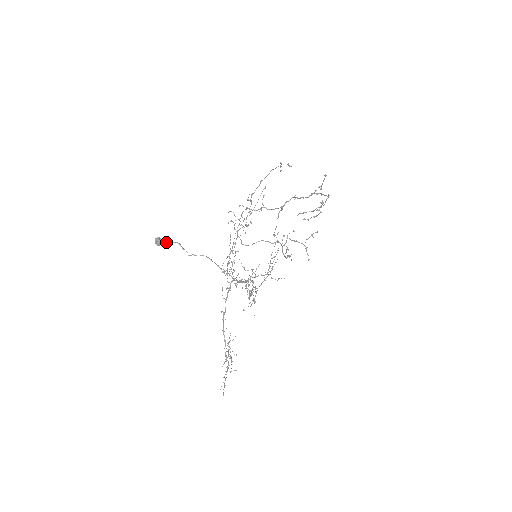
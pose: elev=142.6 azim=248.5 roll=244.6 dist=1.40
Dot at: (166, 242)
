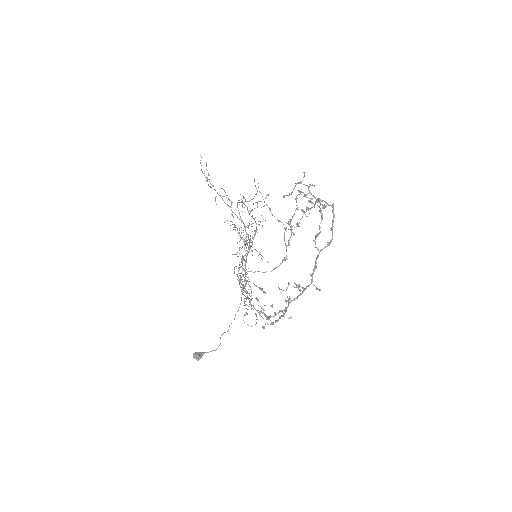
Dot at: occluded
